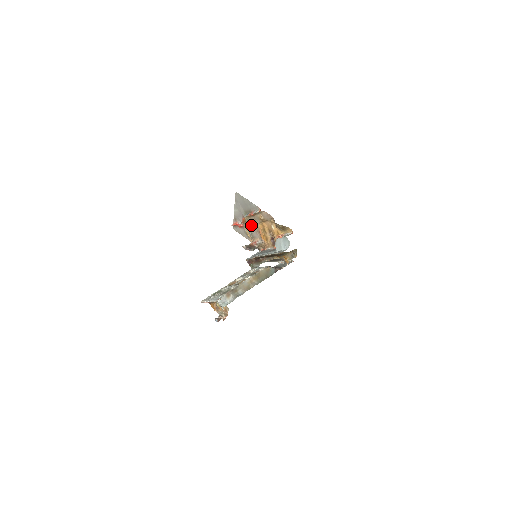
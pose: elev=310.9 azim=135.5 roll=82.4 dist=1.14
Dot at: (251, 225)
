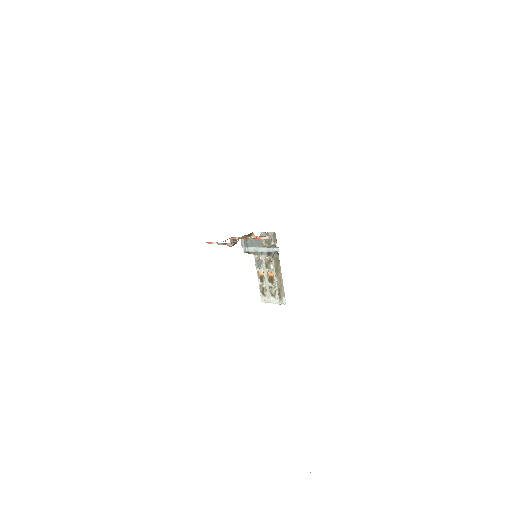
Dot at: occluded
